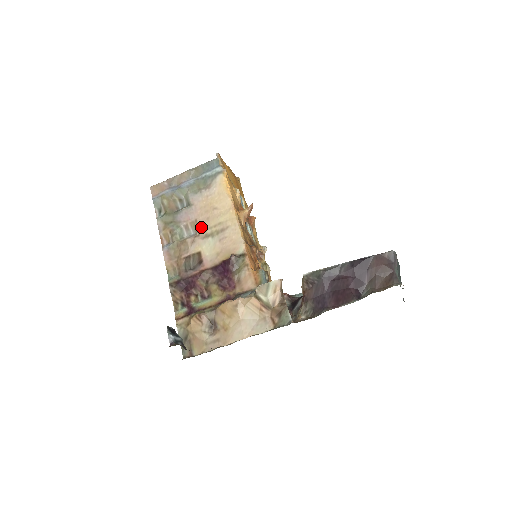
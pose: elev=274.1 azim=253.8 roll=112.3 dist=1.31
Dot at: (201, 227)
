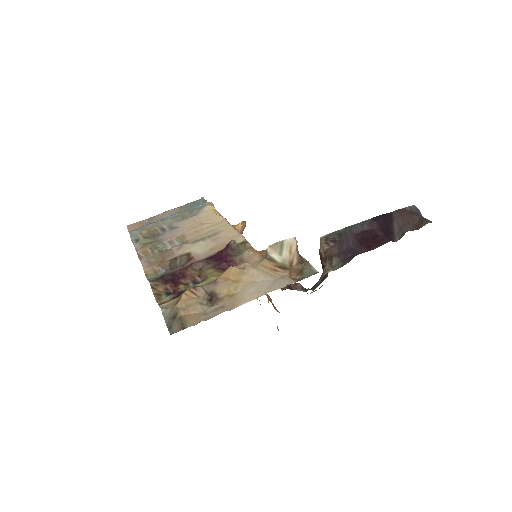
Dot at: (189, 237)
